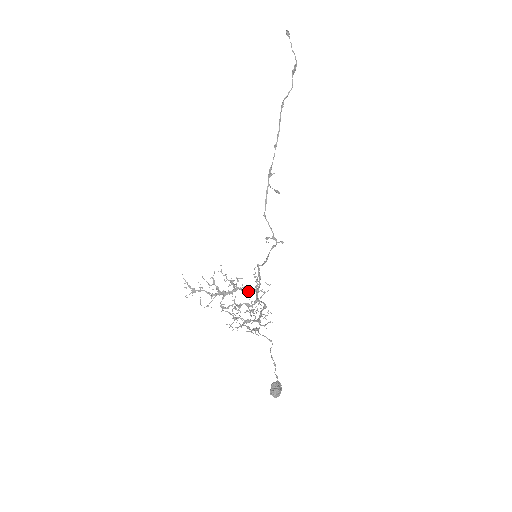
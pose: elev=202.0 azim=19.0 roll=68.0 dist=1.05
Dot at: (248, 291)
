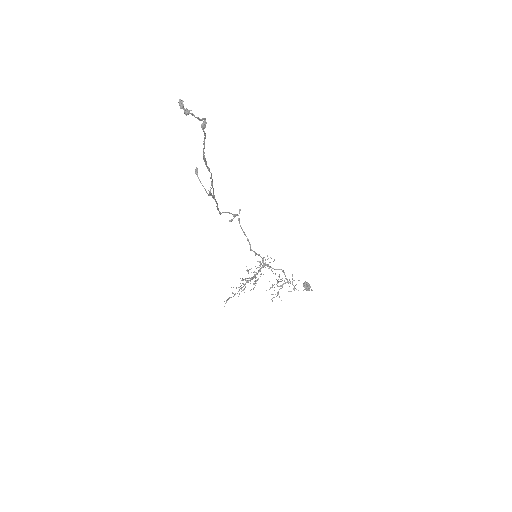
Dot at: occluded
